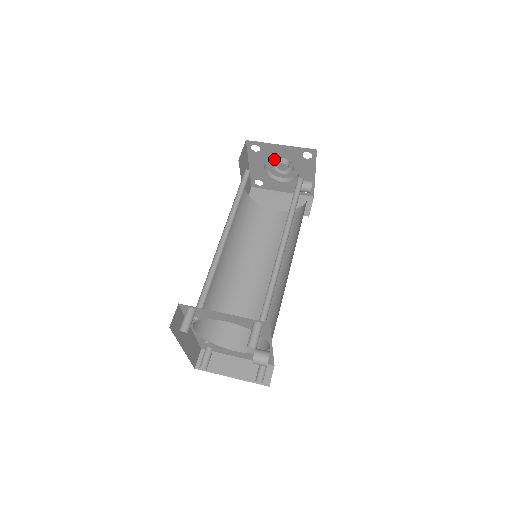
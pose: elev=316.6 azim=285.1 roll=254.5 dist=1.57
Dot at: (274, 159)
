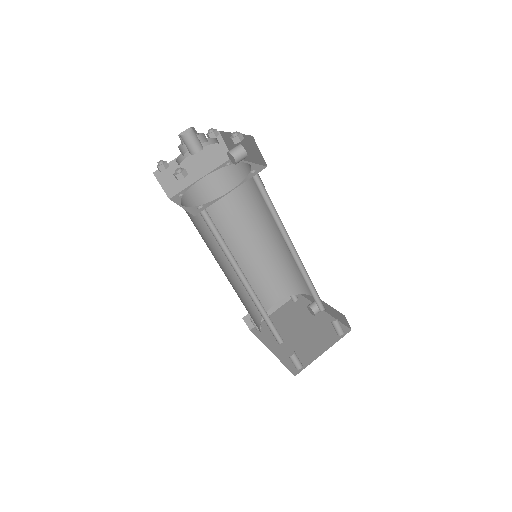
Dot at: occluded
